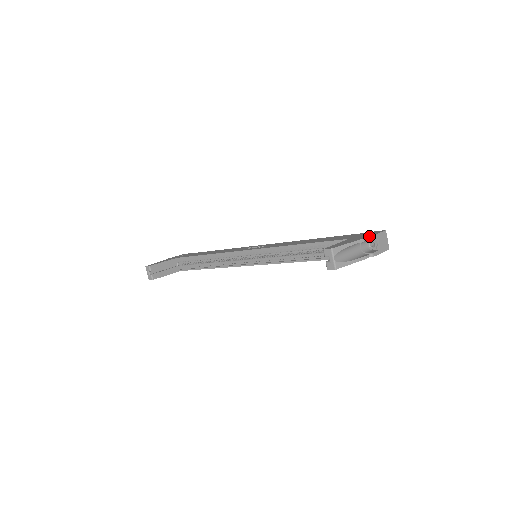
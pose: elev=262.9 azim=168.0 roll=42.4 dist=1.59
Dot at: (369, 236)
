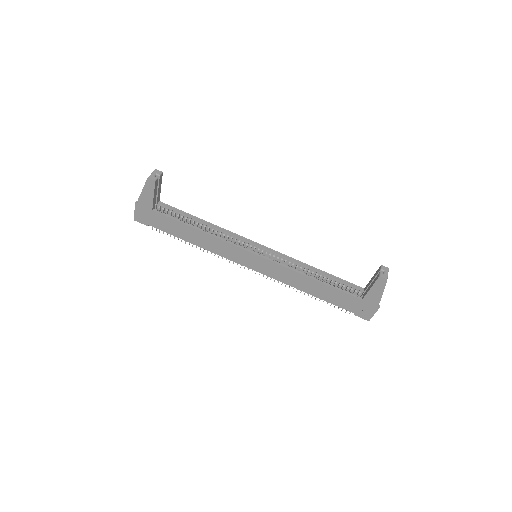
Dot at: occluded
